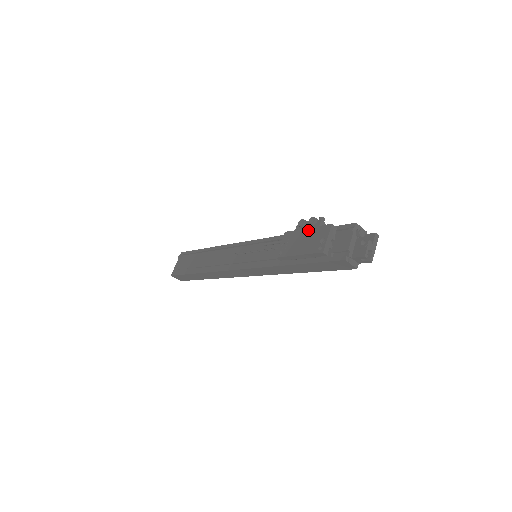
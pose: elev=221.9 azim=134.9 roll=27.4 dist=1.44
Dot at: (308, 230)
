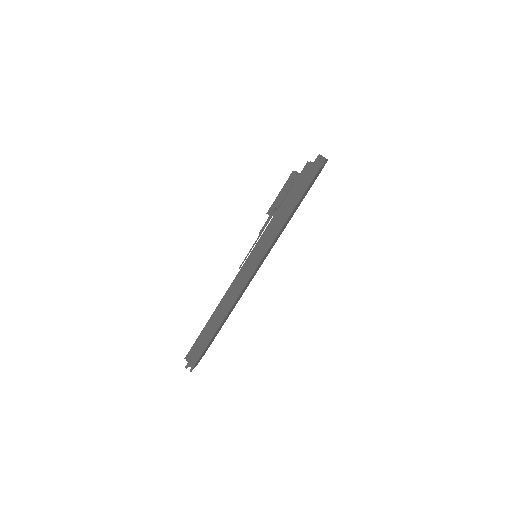
Dot at: occluded
